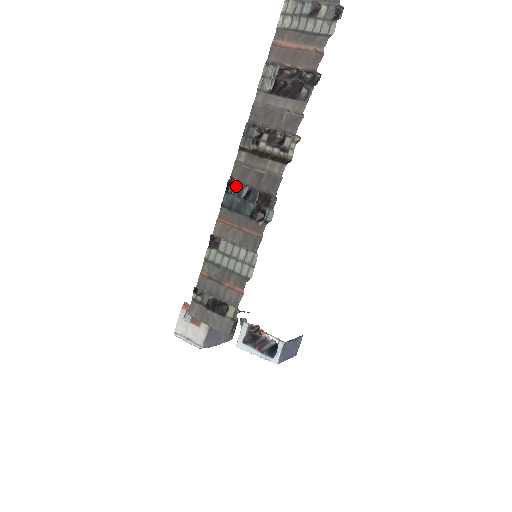
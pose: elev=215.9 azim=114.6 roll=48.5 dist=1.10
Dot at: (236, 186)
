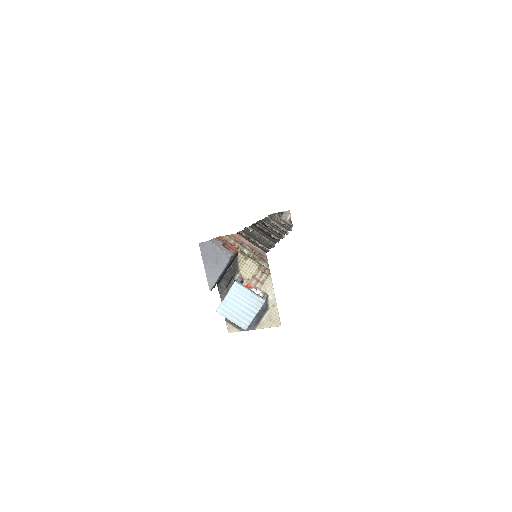
Dot at: occluded
